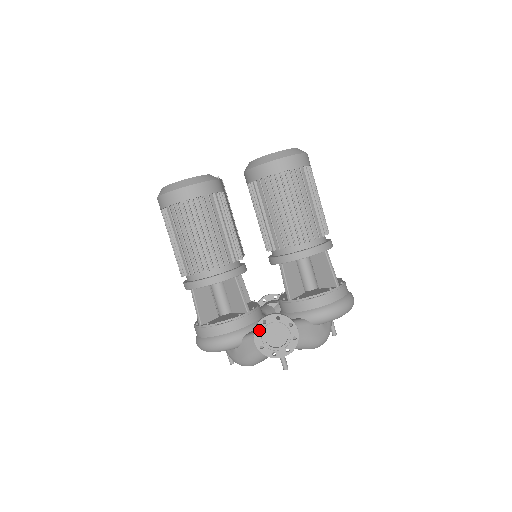
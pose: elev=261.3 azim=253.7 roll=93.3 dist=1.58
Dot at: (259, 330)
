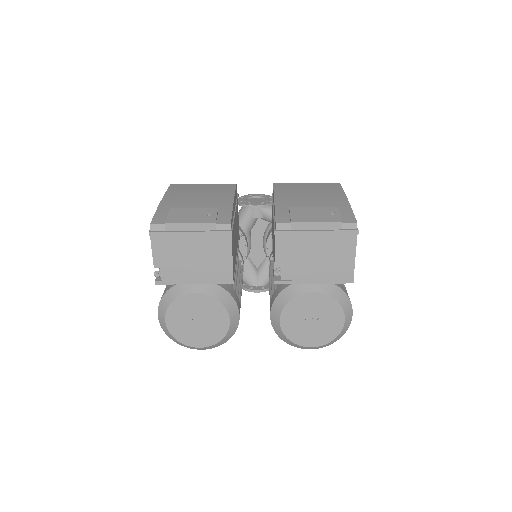
Dot at: occluded
